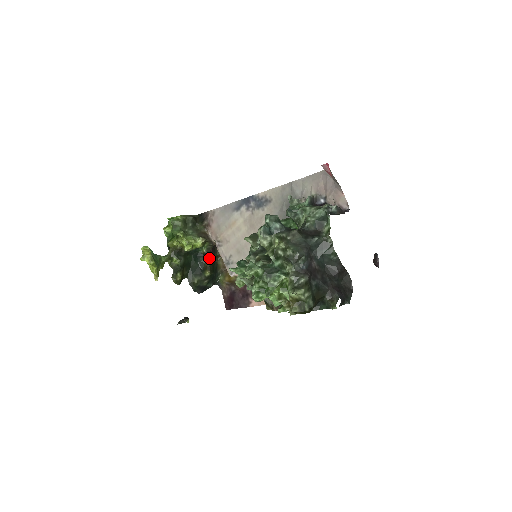
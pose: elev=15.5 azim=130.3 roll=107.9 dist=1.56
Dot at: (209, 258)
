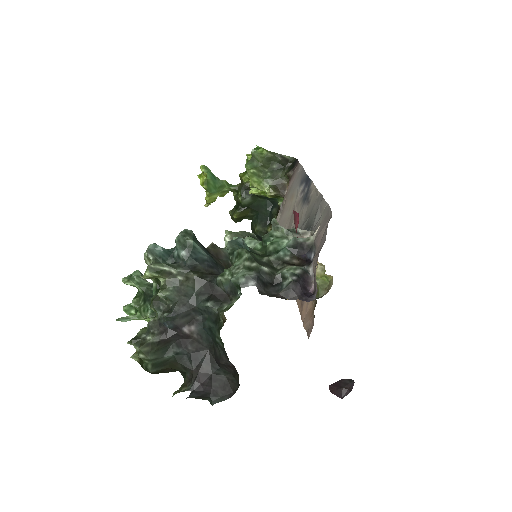
Dot at: occluded
